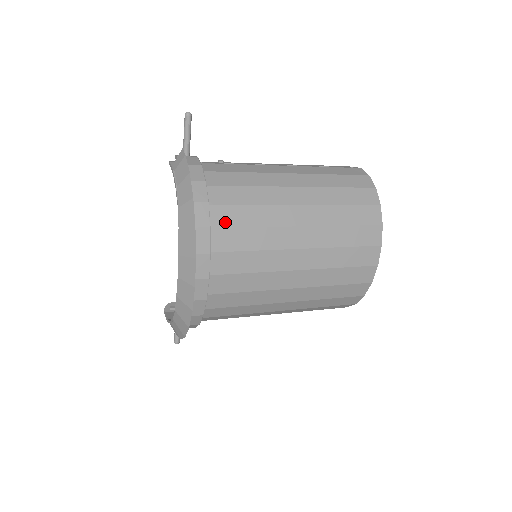
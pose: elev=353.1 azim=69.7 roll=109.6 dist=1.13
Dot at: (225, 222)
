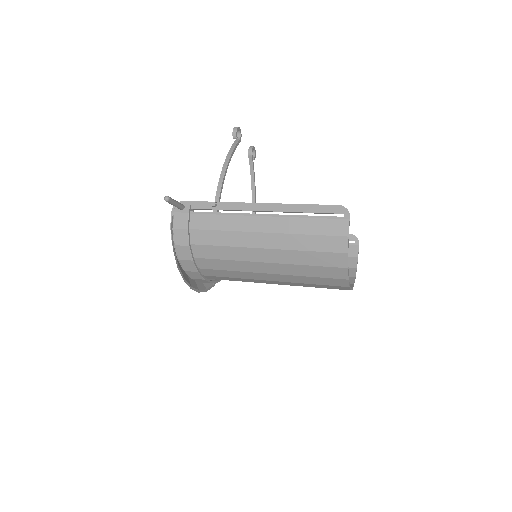
Dot at: (210, 267)
